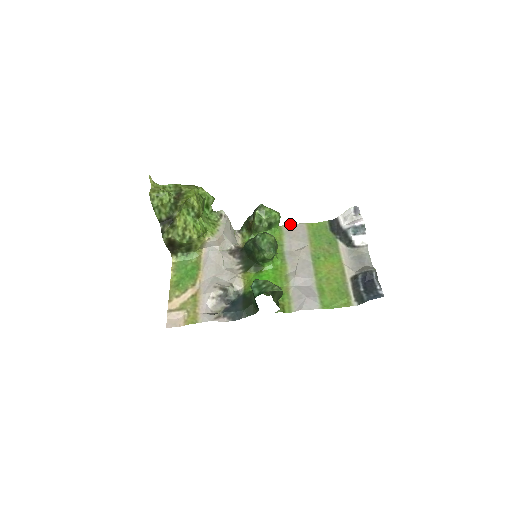
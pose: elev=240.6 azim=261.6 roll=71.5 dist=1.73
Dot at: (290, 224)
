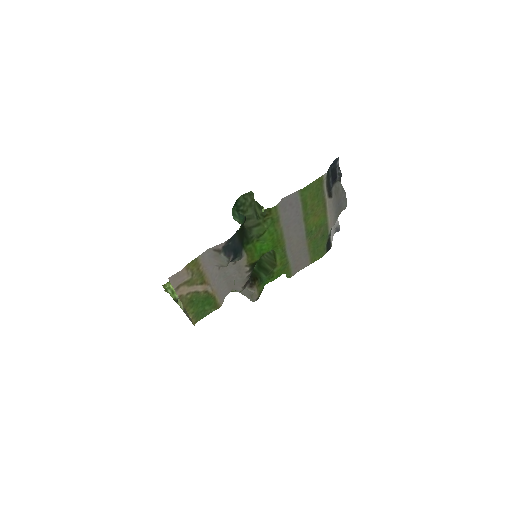
Dot at: occluded
